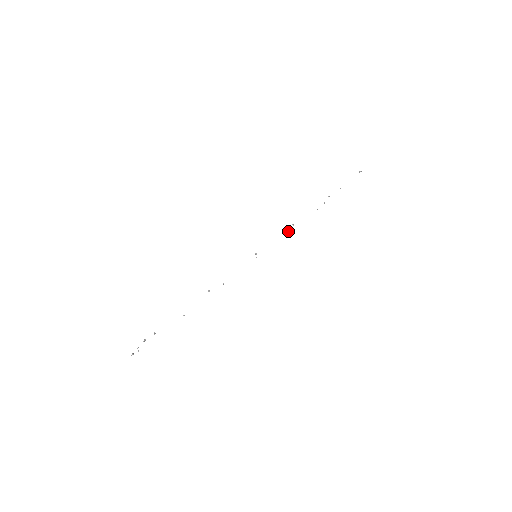
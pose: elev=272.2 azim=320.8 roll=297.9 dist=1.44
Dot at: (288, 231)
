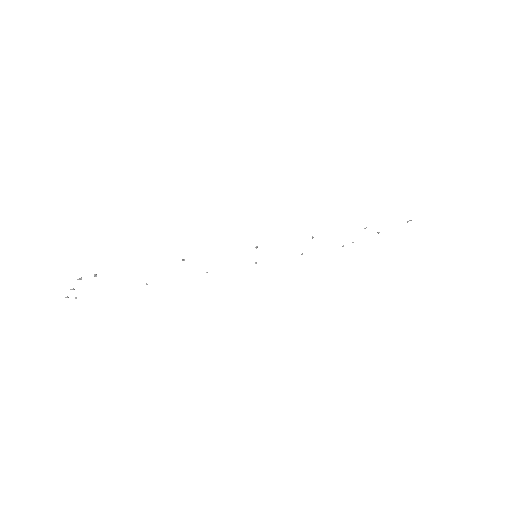
Dot at: occluded
